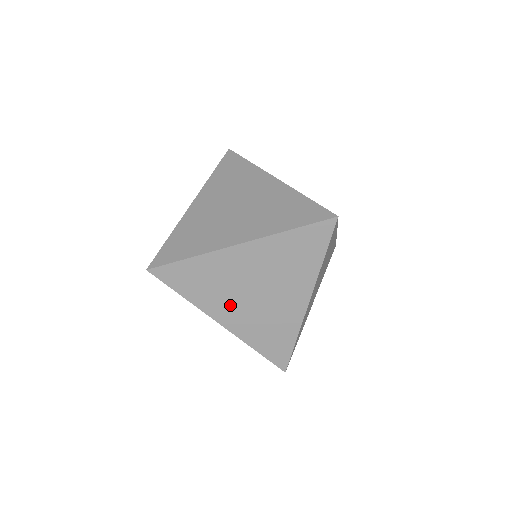
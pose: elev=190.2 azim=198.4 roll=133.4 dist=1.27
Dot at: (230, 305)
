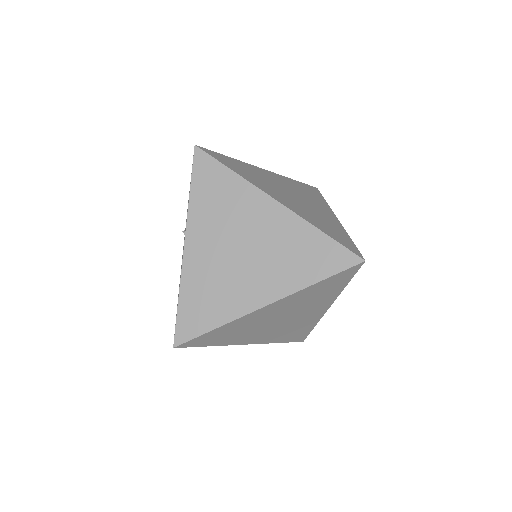
Dot at: (211, 238)
